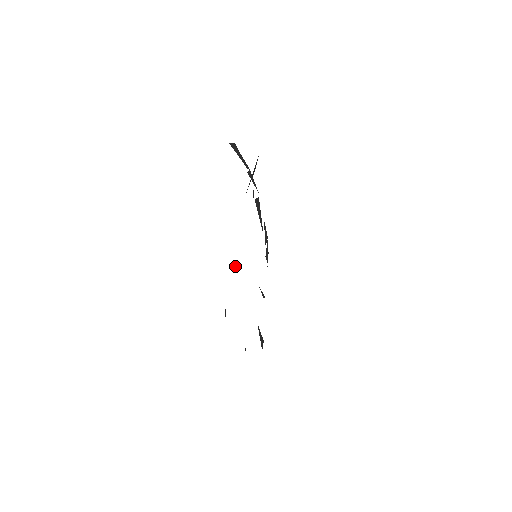
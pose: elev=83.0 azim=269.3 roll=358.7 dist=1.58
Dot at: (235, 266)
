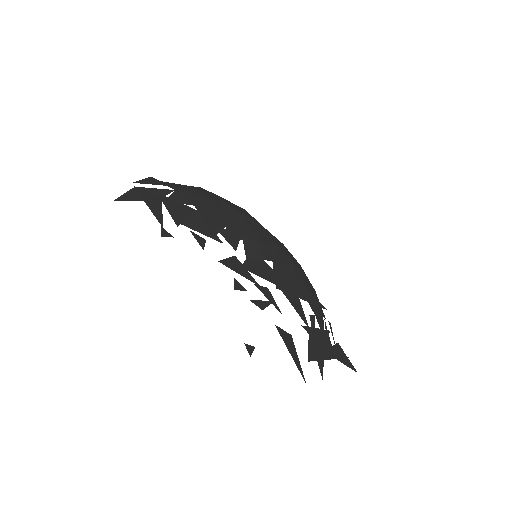
Dot at: occluded
